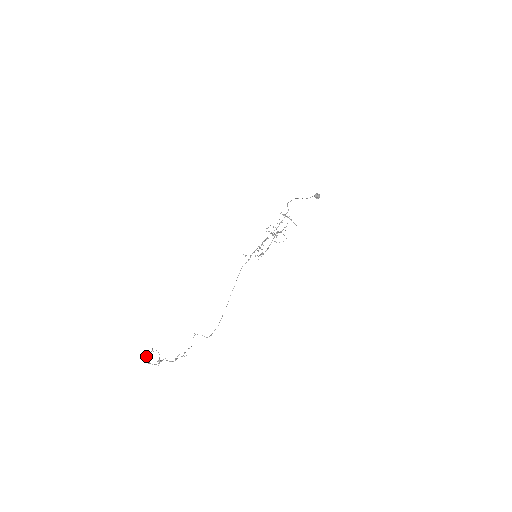
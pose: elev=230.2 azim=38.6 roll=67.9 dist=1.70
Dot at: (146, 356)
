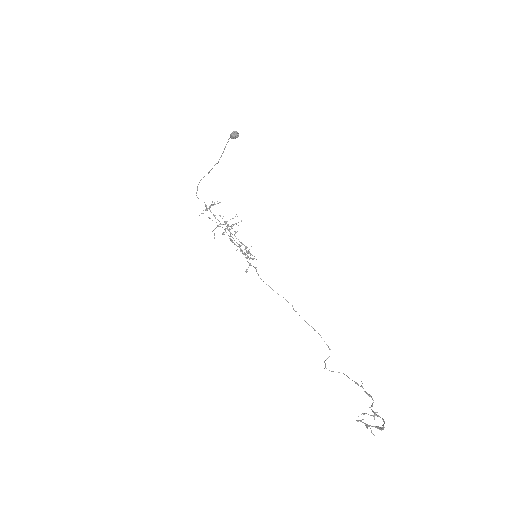
Dot at: occluded
